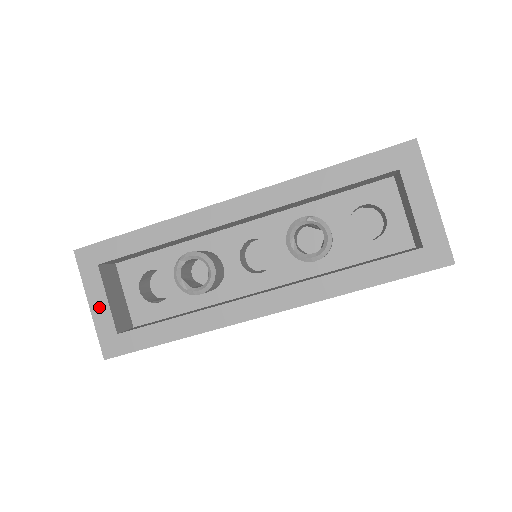
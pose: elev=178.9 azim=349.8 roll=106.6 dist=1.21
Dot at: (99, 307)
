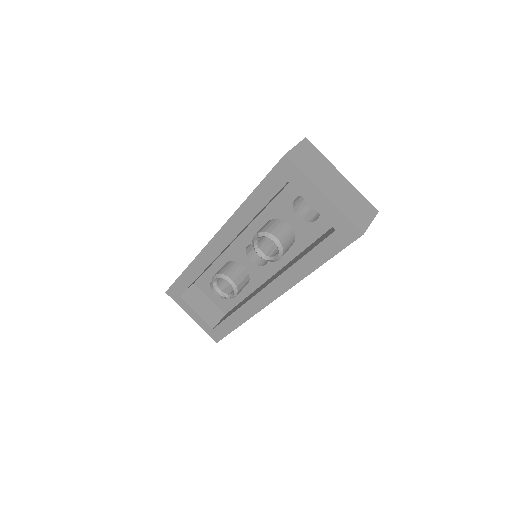
Dot at: (196, 318)
